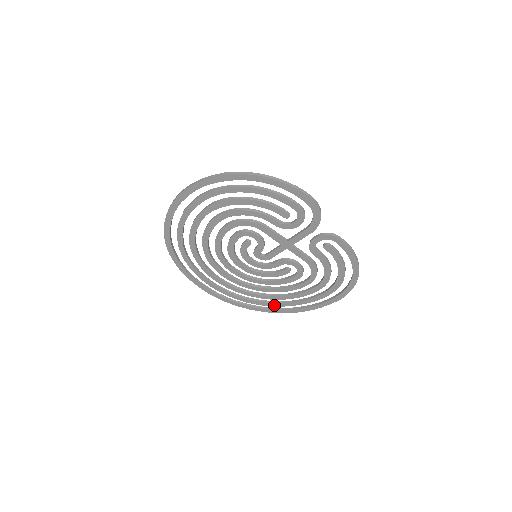
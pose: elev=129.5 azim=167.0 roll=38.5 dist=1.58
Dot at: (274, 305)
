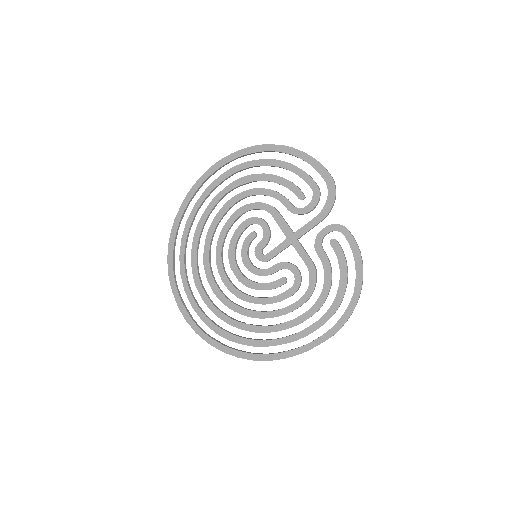
Dot at: (253, 344)
